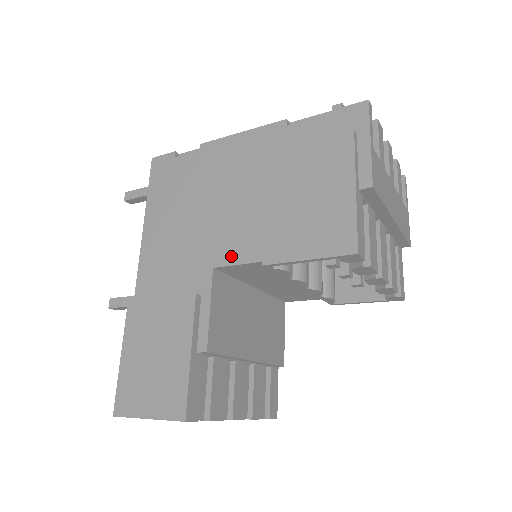
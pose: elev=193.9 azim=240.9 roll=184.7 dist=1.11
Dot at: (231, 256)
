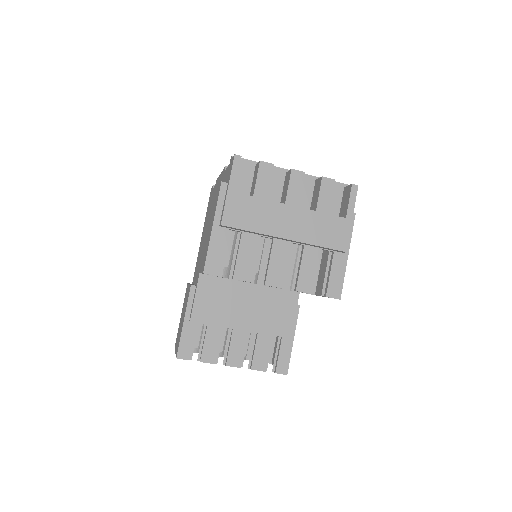
Dot at: occluded
